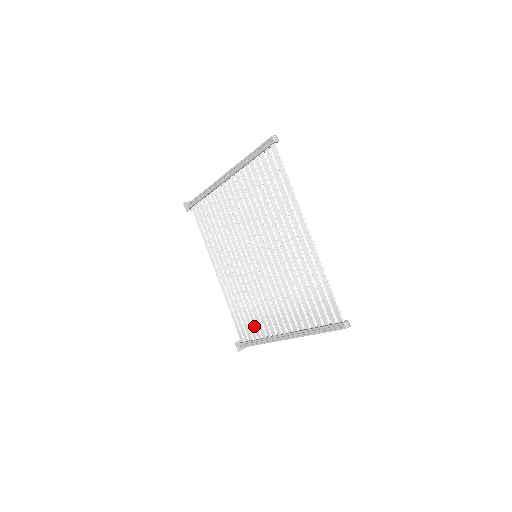
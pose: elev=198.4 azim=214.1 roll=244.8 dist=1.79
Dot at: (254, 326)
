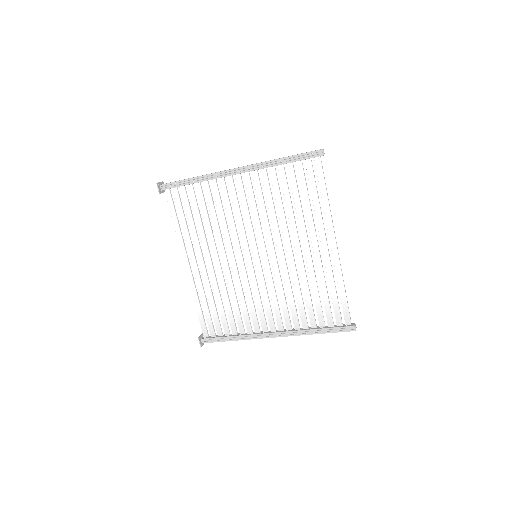
Dot at: (230, 323)
